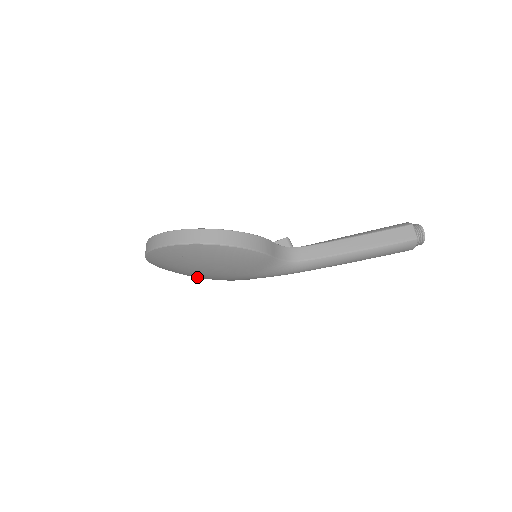
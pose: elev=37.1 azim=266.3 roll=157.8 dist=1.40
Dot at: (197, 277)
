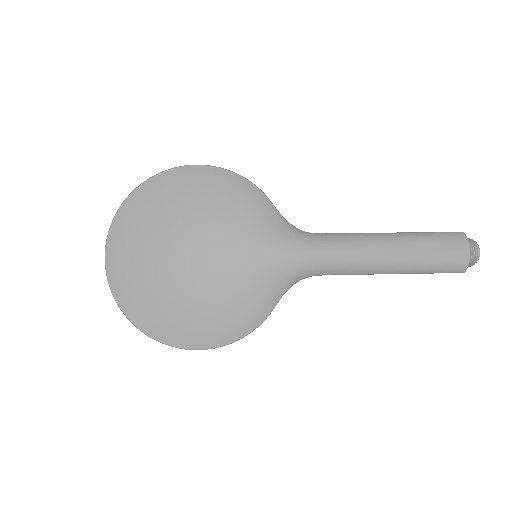
Dot at: (170, 301)
